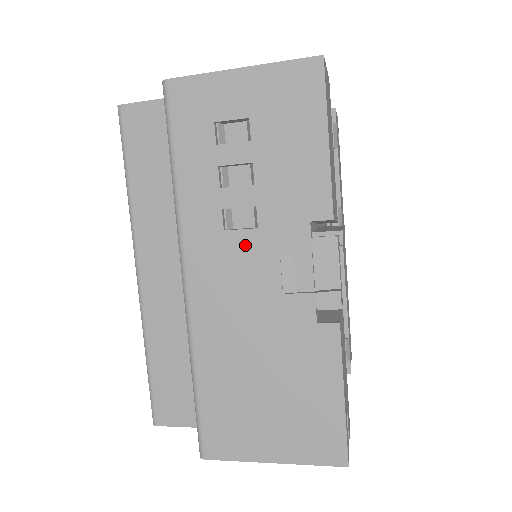
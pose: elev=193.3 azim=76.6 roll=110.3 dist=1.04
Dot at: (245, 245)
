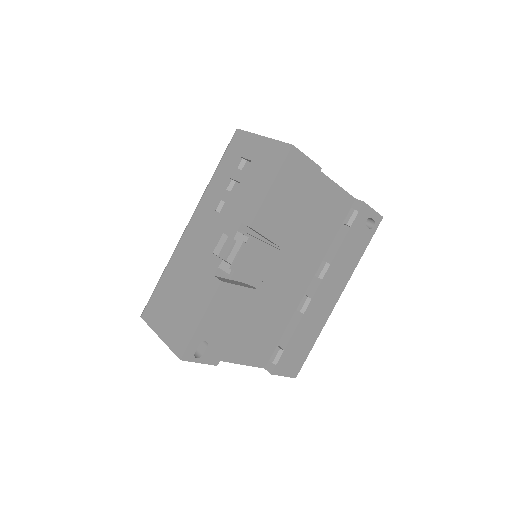
Dot at: (215, 220)
